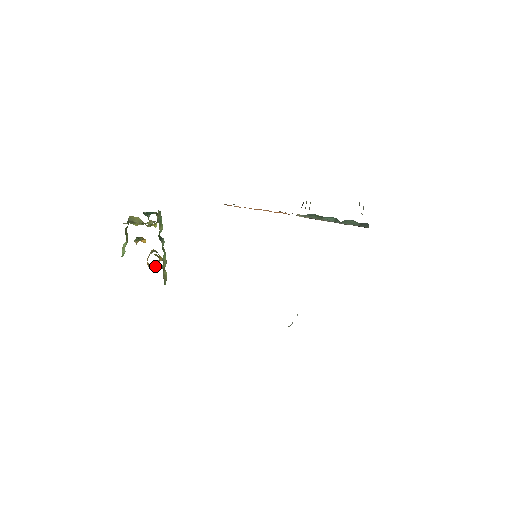
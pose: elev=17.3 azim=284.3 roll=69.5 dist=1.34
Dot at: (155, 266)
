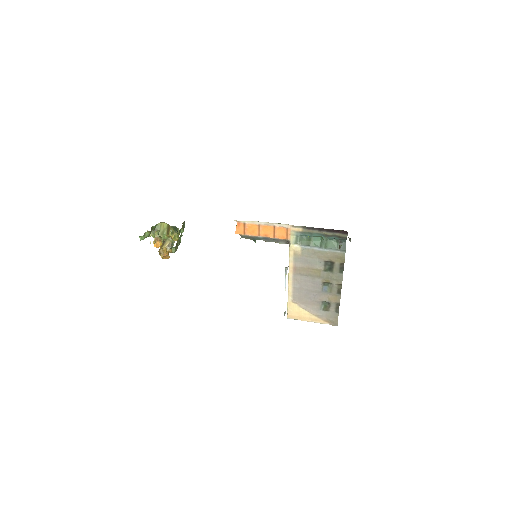
Dot at: (168, 246)
